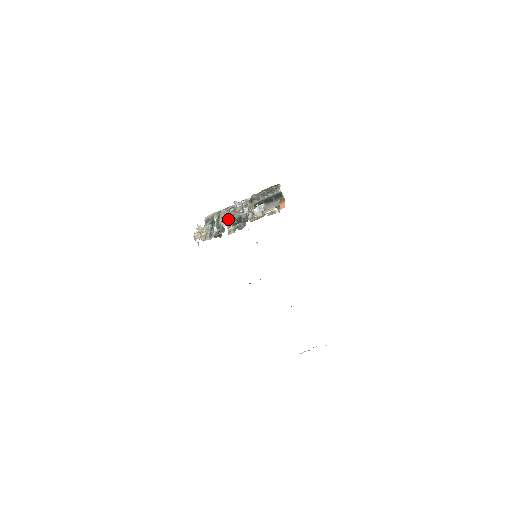
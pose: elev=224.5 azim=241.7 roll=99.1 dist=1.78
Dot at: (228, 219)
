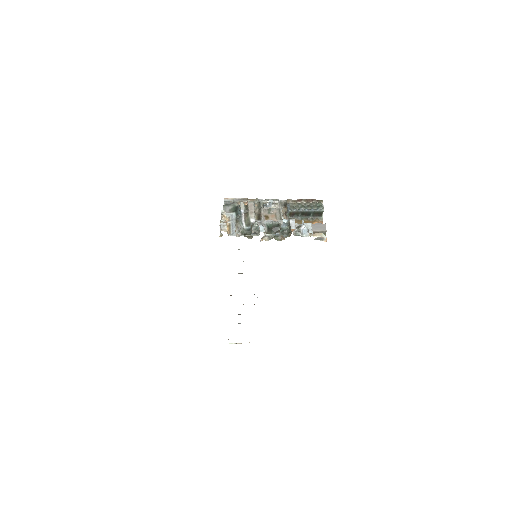
Dot at: (262, 220)
